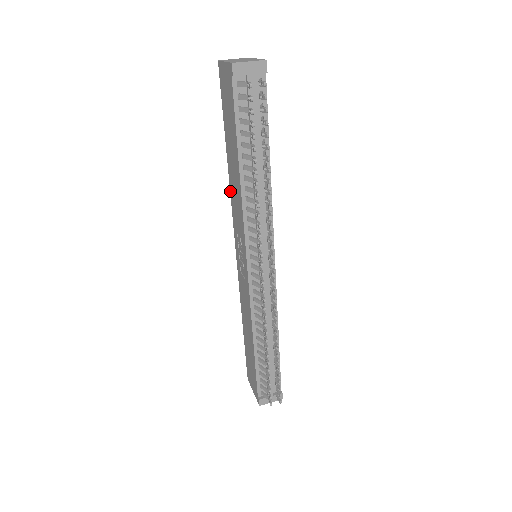
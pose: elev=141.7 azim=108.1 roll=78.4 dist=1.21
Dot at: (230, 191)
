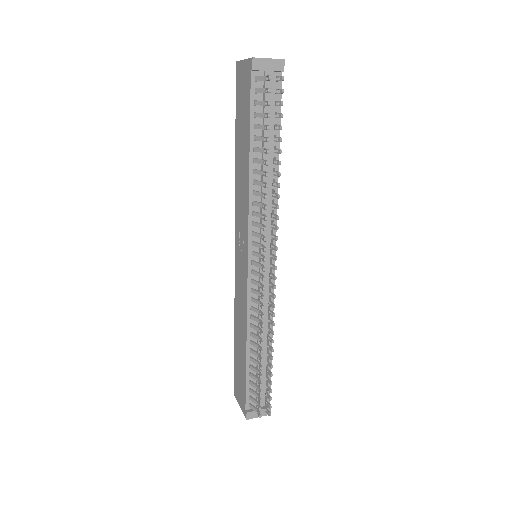
Dot at: (235, 190)
